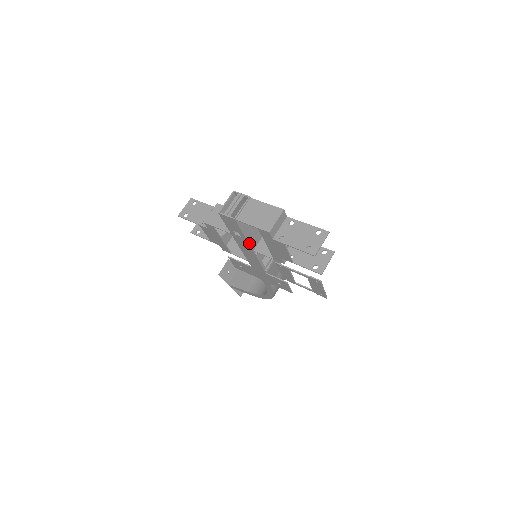
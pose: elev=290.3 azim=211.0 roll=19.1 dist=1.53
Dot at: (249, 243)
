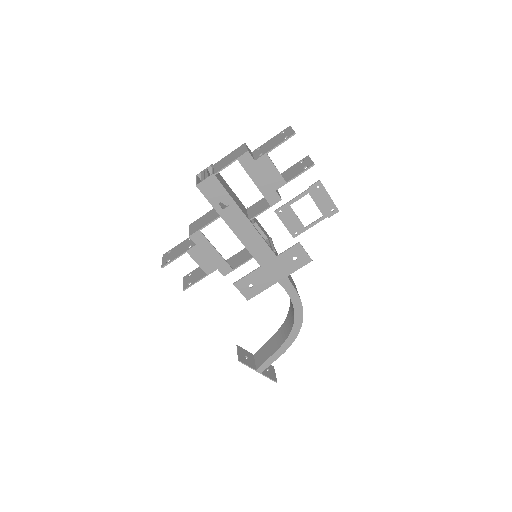
Dot at: (240, 209)
